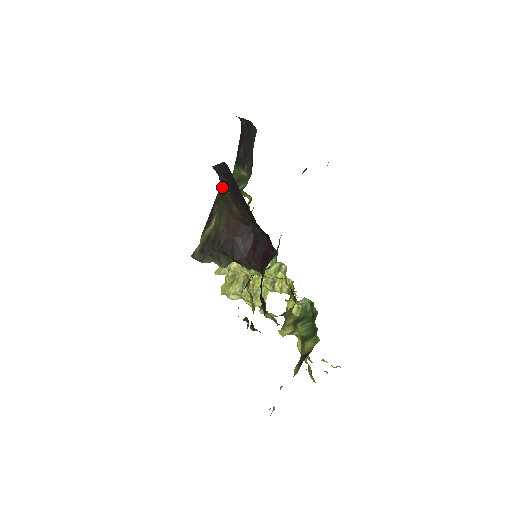
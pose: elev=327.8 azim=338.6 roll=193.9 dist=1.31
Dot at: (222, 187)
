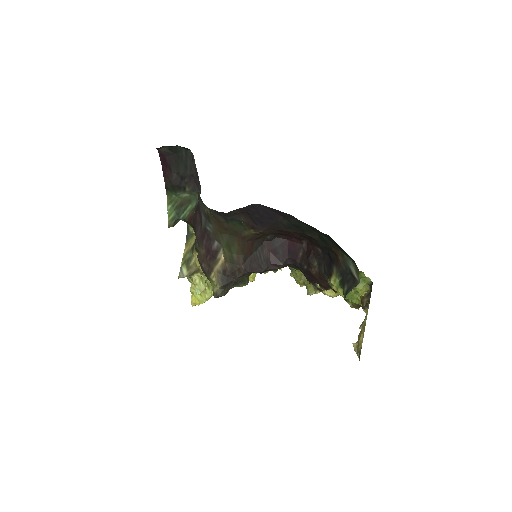
Dot at: (225, 223)
